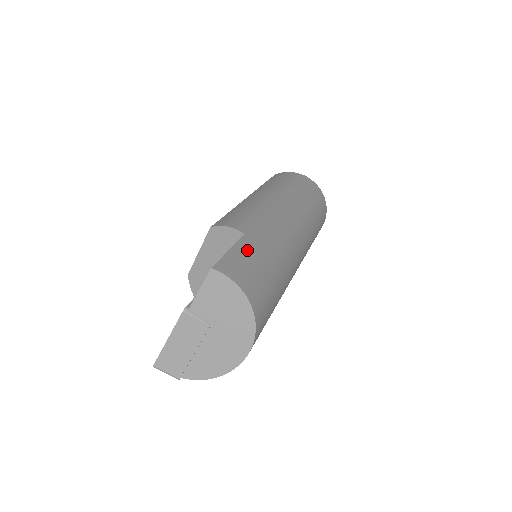
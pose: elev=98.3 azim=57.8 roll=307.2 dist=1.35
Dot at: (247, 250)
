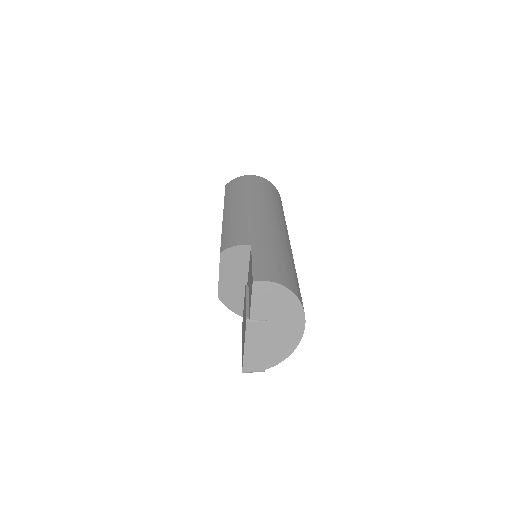
Dot at: (262, 255)
